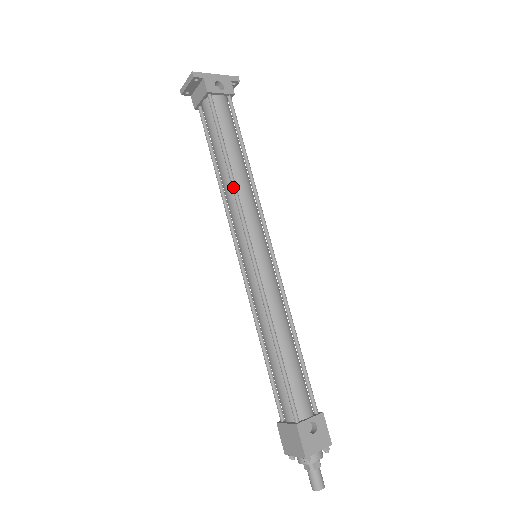
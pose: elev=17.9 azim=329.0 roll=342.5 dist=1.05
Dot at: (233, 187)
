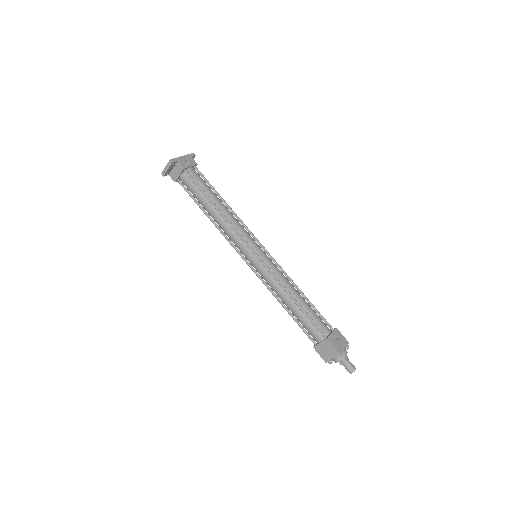
Dot at: (226, 220)
